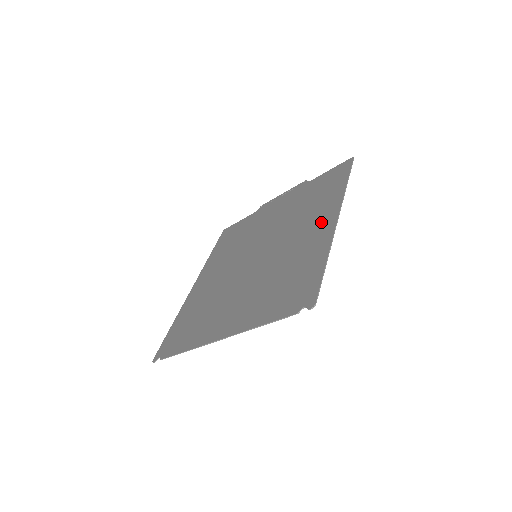
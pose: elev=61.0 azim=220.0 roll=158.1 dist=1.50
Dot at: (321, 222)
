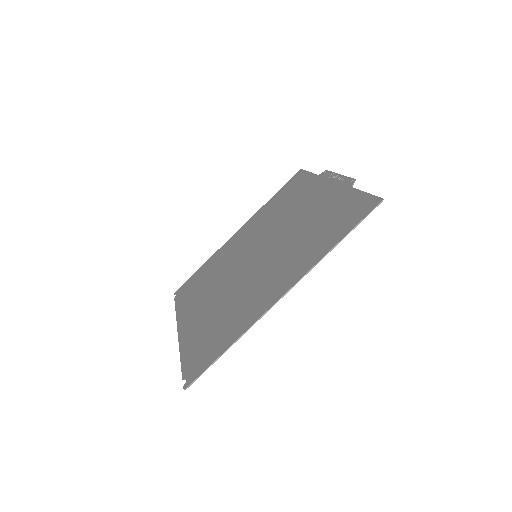
Dot at: (279, 283)
